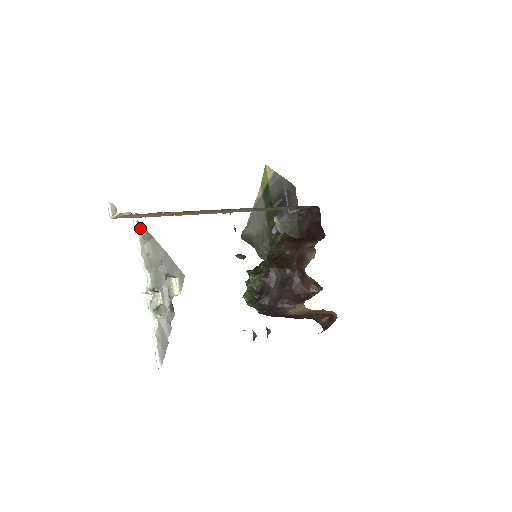
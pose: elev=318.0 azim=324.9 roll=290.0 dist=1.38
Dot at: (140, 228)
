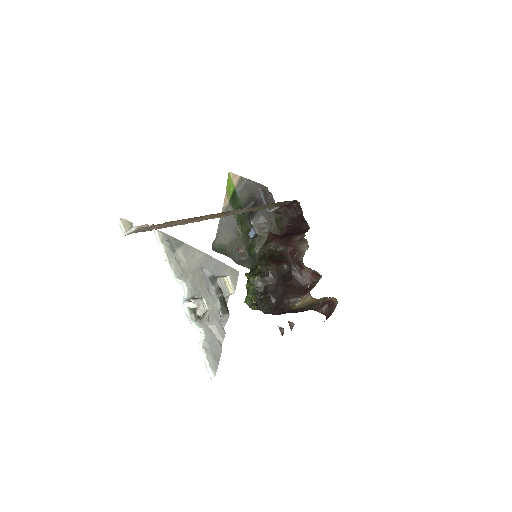
Dot at: (163, 238)
